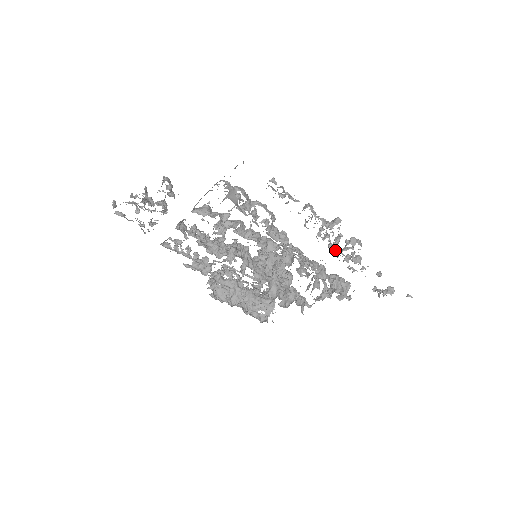
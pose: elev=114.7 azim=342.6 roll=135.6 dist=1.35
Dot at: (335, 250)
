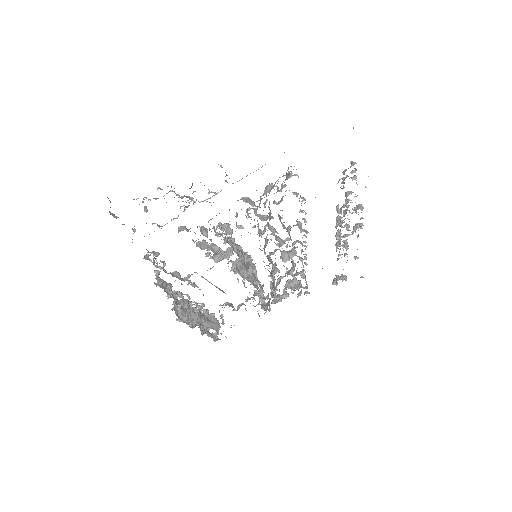
Dot at: (340, 237)
